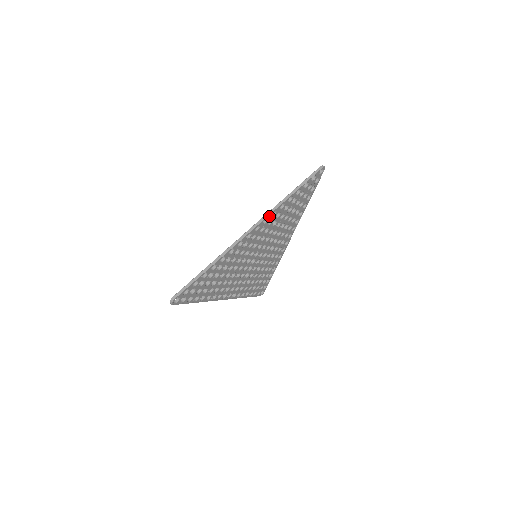
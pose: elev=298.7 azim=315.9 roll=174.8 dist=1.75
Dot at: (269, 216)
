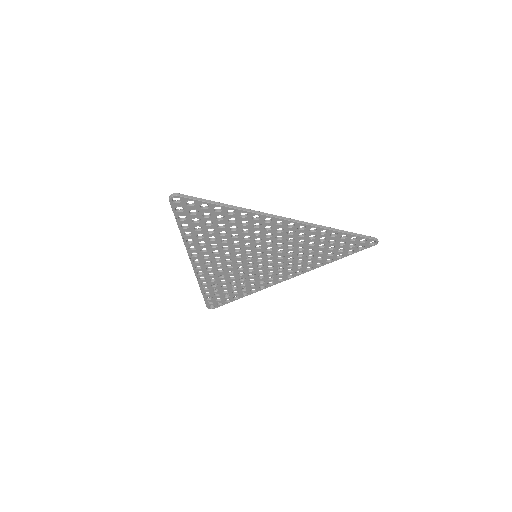
Dot at: (308, 227)
